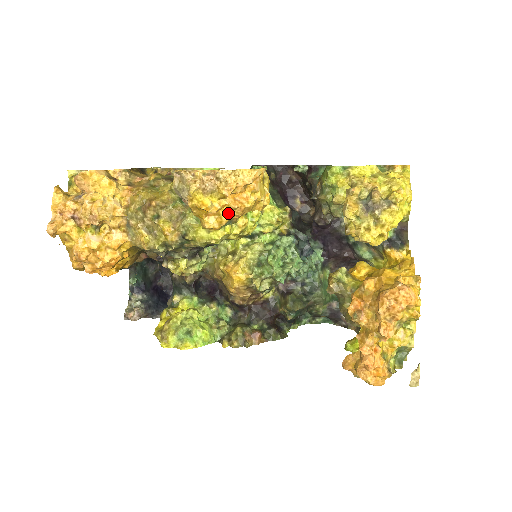
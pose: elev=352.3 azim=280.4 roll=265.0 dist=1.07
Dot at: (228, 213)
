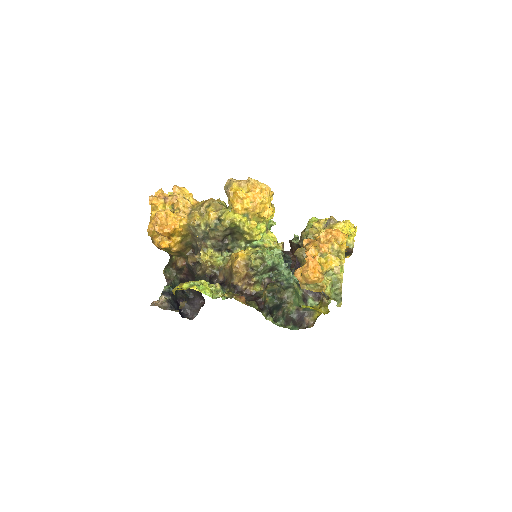
Dot at: (248, 204)
